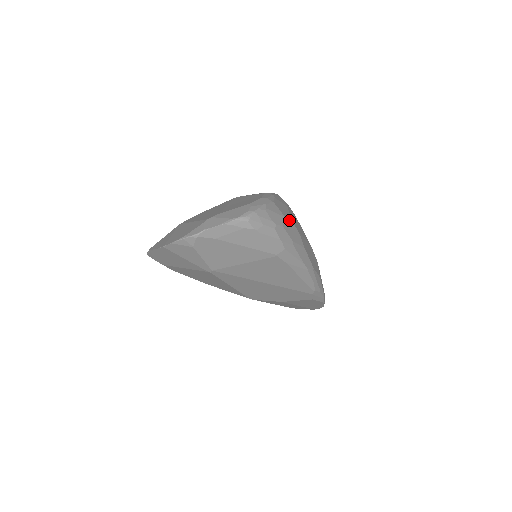
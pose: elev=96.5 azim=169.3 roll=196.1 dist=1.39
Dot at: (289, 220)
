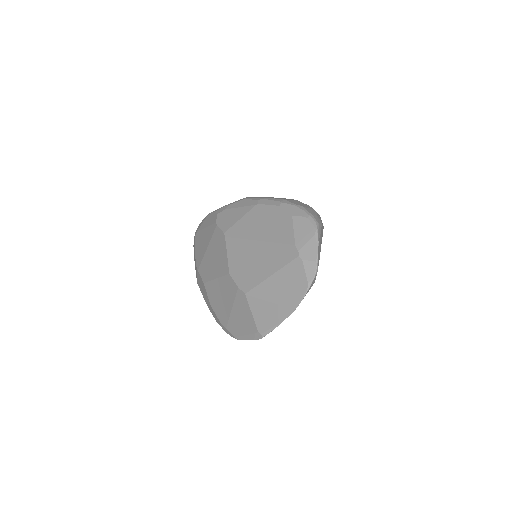
Dot at: occluded
